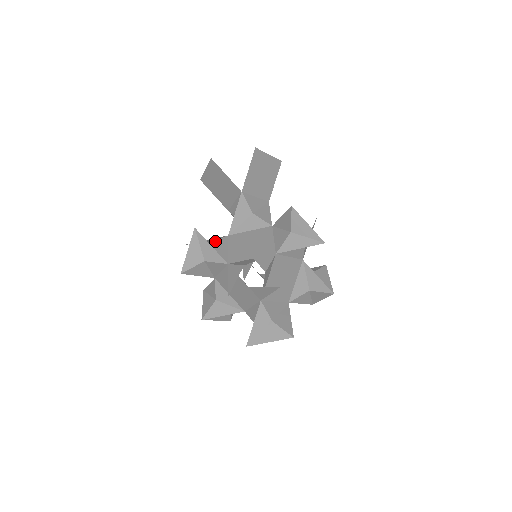
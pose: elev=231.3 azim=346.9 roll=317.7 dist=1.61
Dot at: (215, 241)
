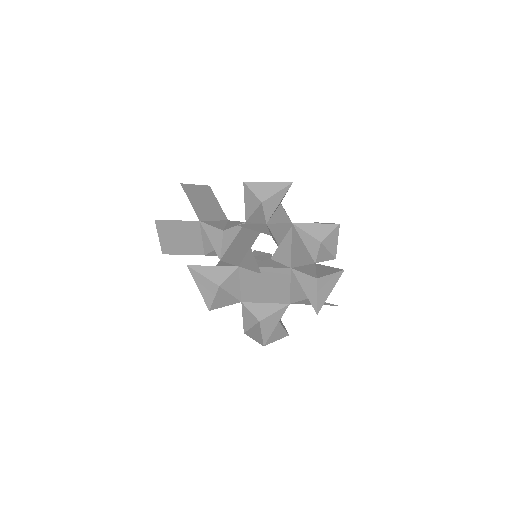
Dot at: occluded
